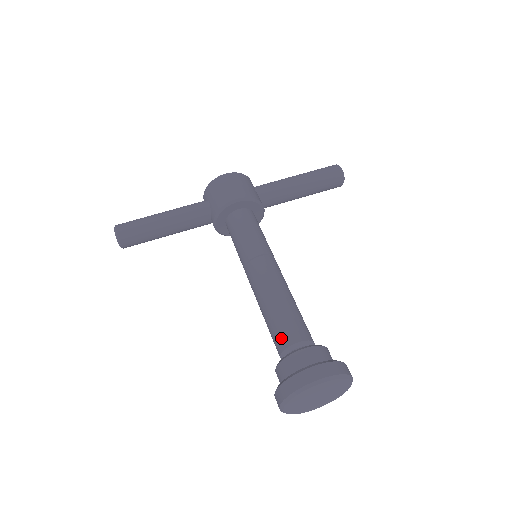
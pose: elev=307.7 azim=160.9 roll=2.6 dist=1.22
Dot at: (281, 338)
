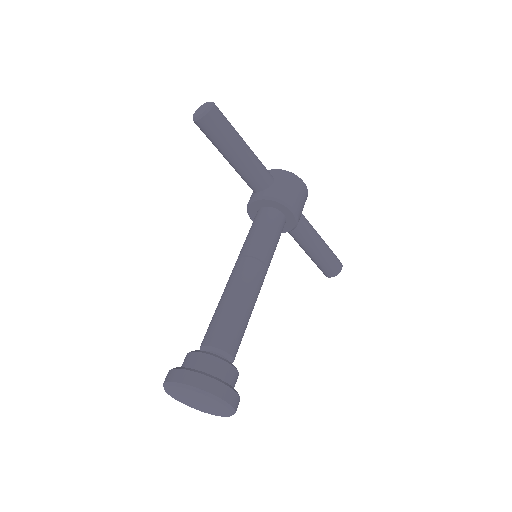
Dot at: (223, 337)
